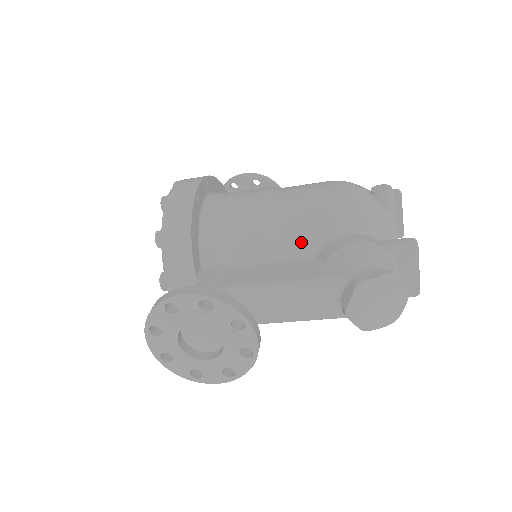
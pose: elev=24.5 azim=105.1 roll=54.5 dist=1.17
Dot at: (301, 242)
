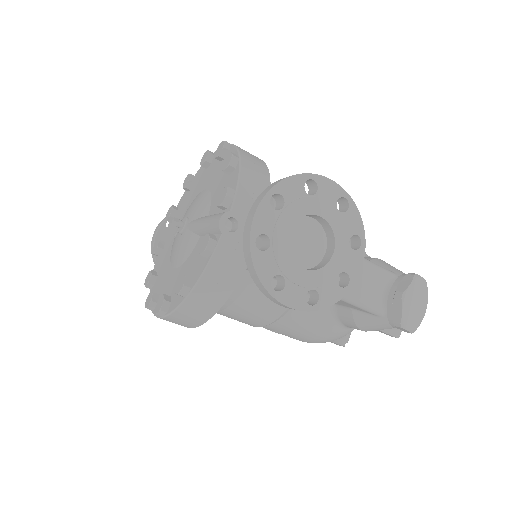
Dot at: occluded
